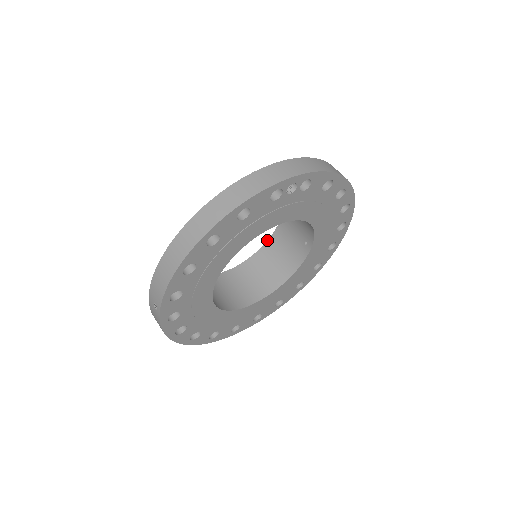
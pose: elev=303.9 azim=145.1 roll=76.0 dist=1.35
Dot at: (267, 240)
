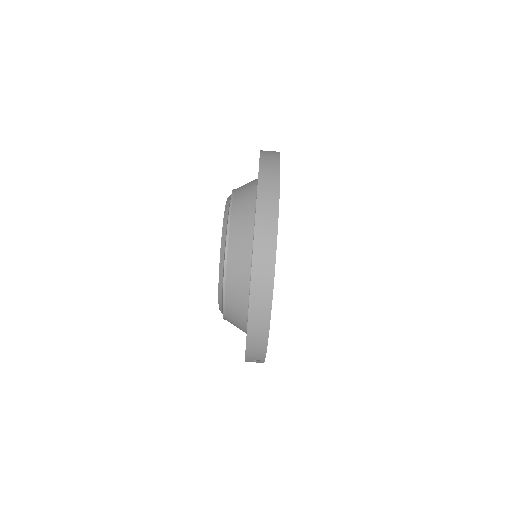
Dot at: occluded
